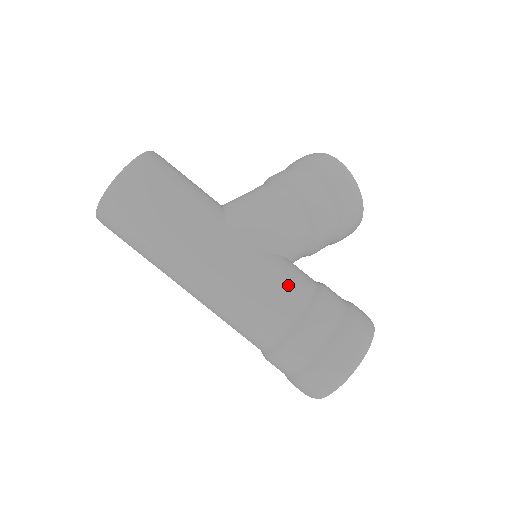
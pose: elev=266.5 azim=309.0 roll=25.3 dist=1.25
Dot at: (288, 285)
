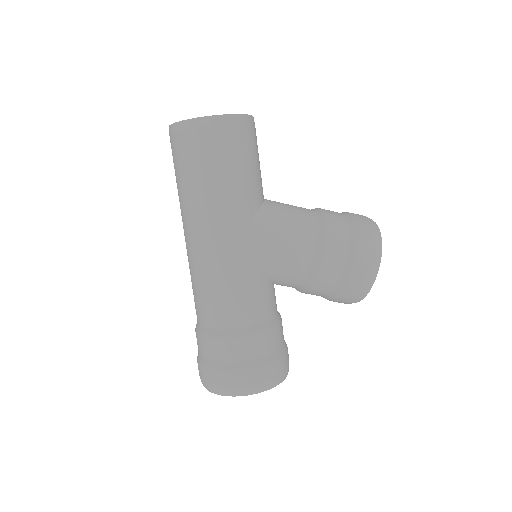
Dot at: (249, 303)
